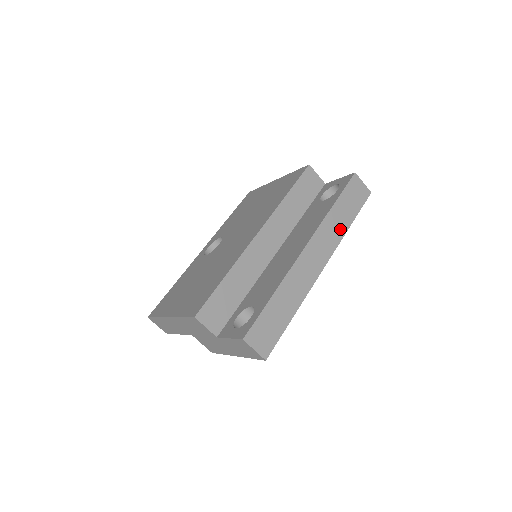
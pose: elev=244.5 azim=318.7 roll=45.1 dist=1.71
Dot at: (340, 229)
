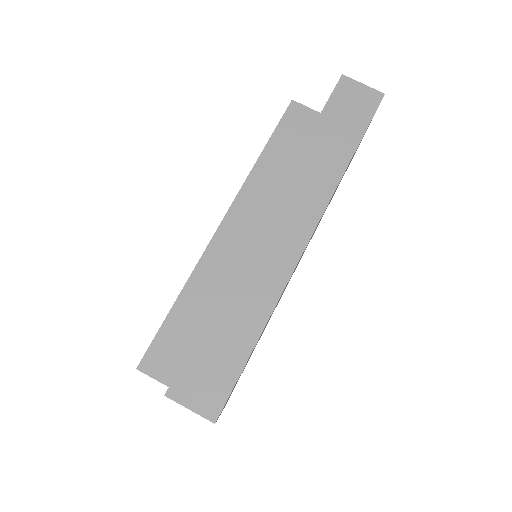
Dot at: (329, 171)
